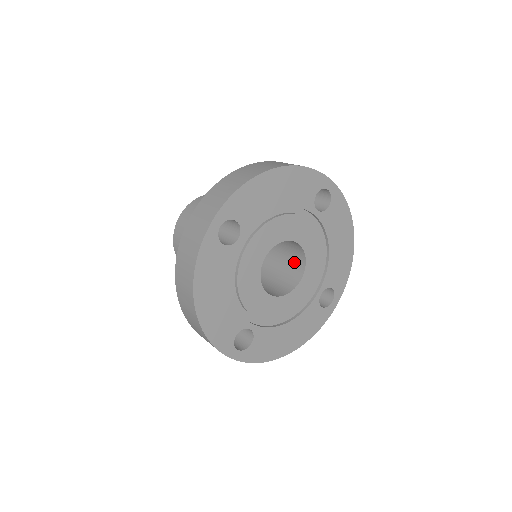
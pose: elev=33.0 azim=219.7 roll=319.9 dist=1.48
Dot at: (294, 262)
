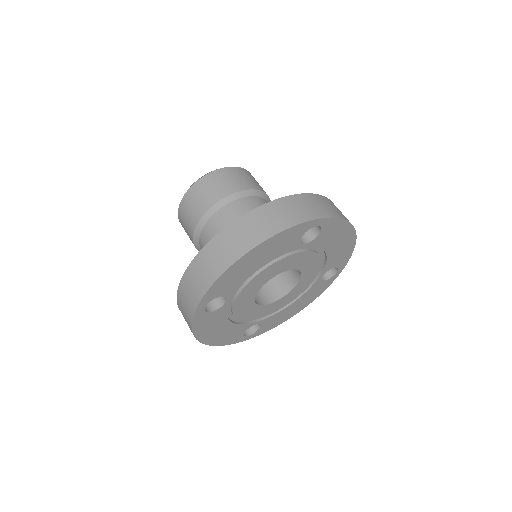
Dot at: occluded
